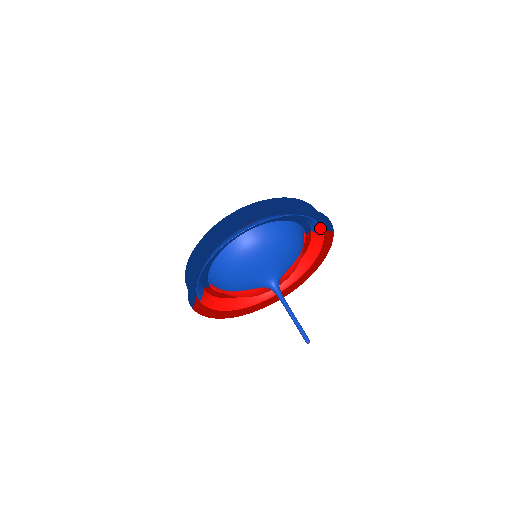
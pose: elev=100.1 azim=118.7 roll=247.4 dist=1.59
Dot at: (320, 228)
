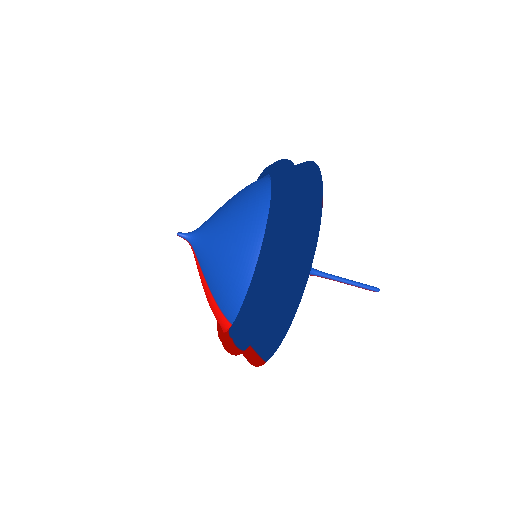
Dot at: occluded
